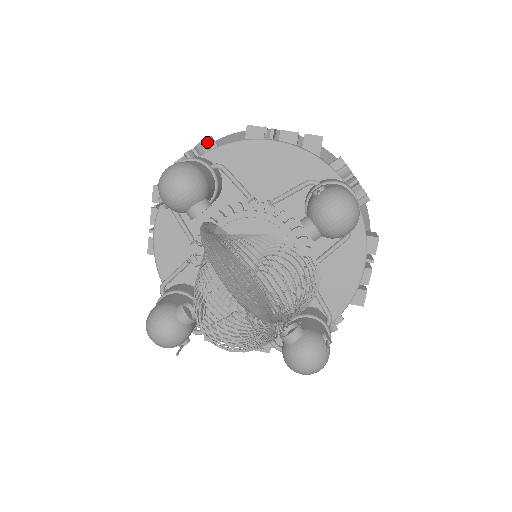
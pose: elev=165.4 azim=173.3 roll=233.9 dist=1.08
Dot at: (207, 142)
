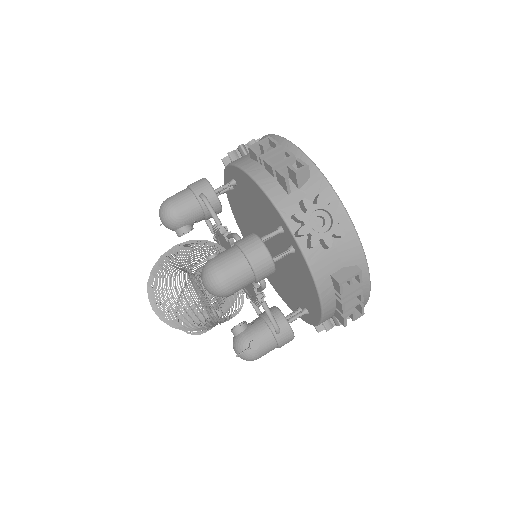
Dot at: (239, 149)
